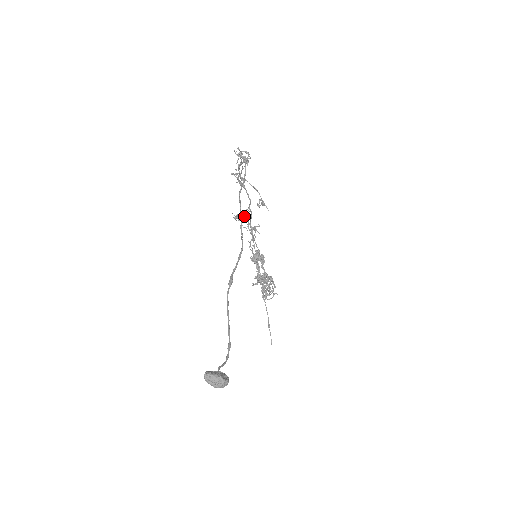
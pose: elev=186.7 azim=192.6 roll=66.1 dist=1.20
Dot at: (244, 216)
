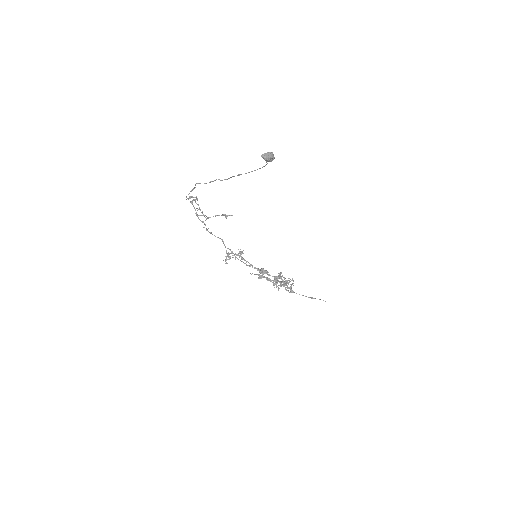
Dot at: (229, 254)
